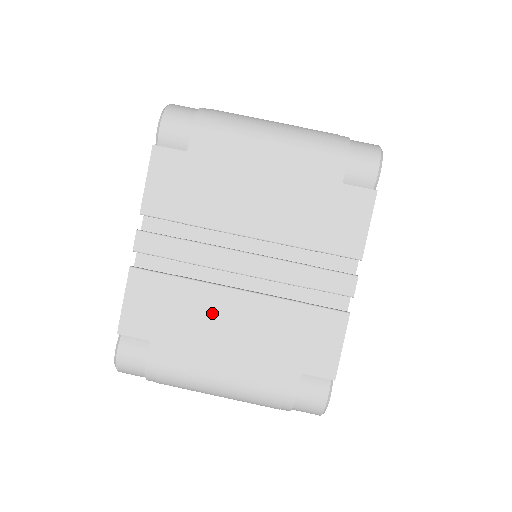
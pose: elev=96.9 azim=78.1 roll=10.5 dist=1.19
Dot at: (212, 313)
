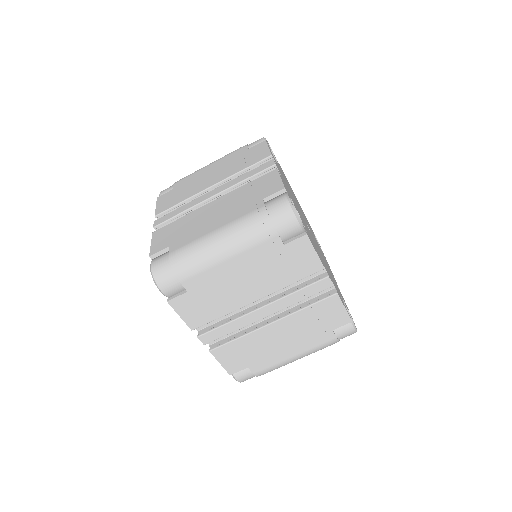
Dot at: (267, 340)
